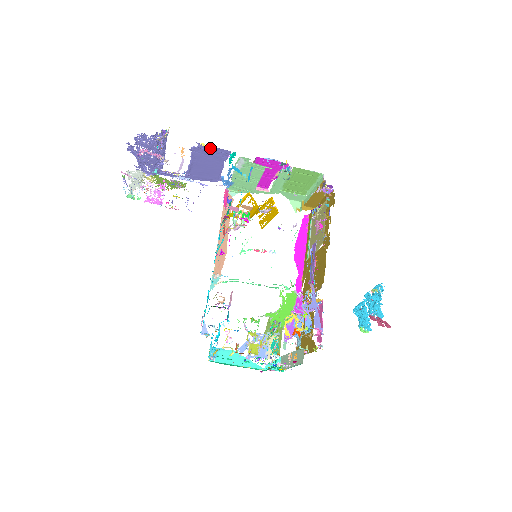
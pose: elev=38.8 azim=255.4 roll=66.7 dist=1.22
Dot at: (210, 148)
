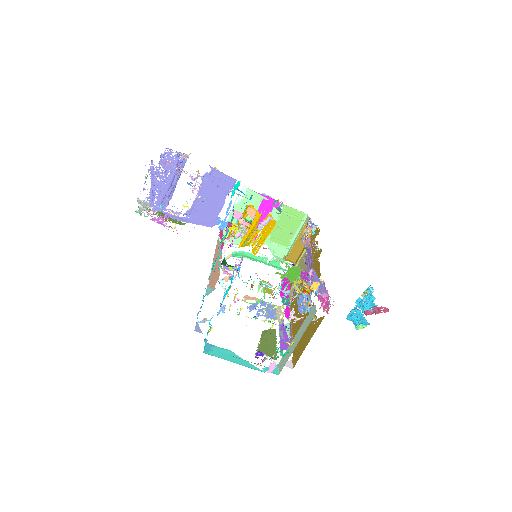
Dot at: (220, 175)
